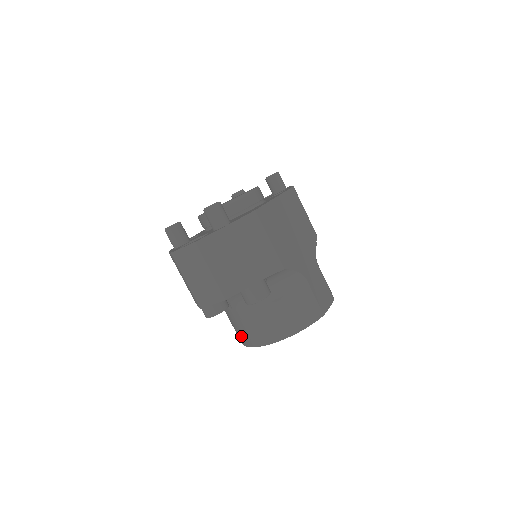
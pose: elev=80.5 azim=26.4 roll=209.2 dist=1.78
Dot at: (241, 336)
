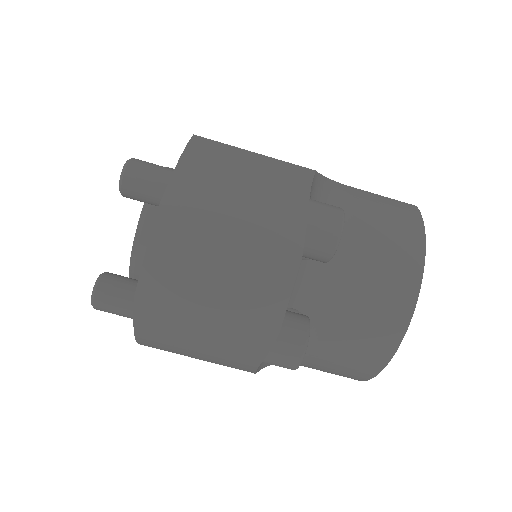
Dot at: (365, 356)
